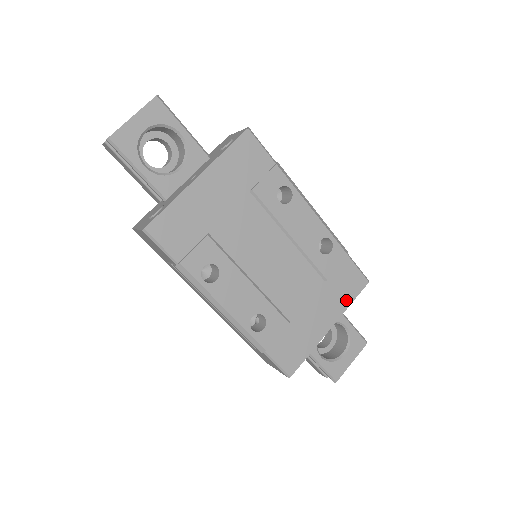
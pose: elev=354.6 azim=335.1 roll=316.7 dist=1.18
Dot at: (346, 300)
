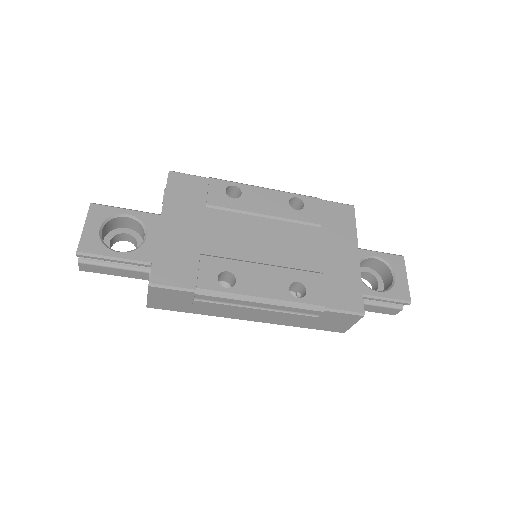
Dot at: (350, 229)
